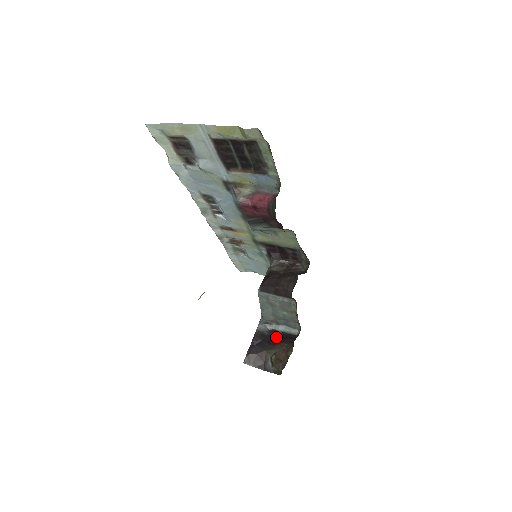
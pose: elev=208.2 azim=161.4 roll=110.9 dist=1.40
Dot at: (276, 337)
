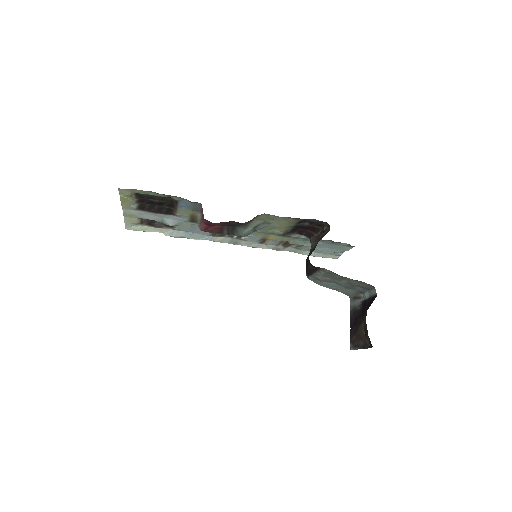
Dot at: (365, 307)
